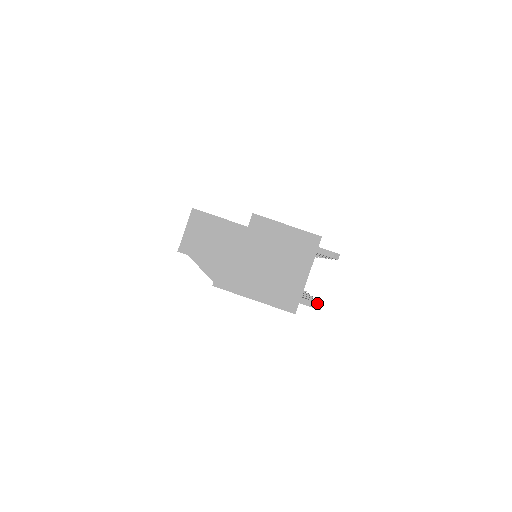
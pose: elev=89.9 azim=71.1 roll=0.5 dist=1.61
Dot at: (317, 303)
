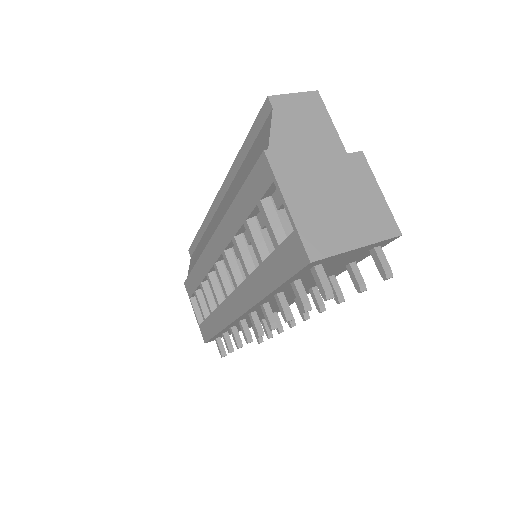
Dot at: occluded
